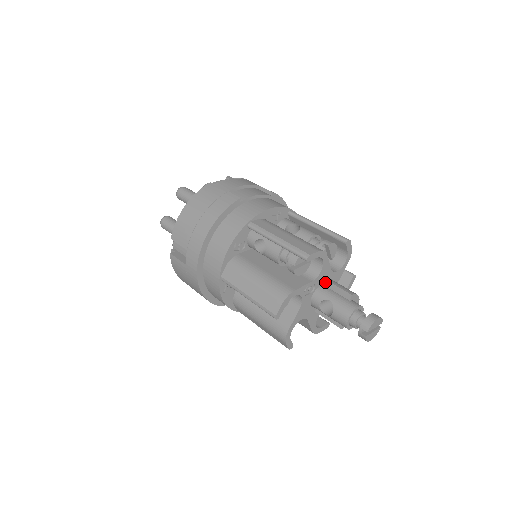
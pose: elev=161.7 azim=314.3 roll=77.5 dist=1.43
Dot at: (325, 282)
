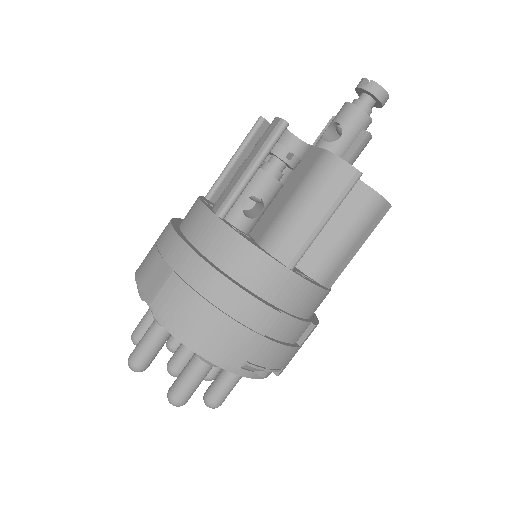
Dot at: occluded
